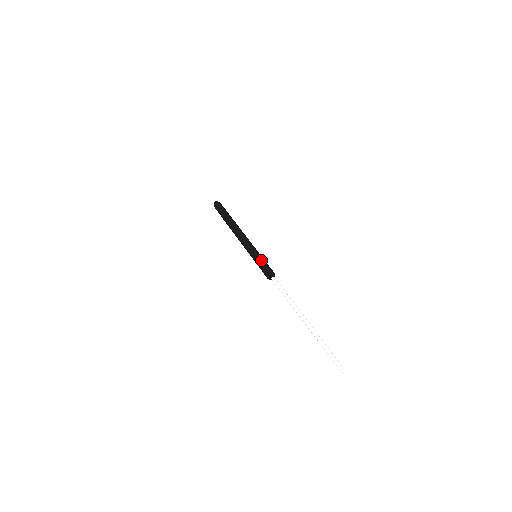
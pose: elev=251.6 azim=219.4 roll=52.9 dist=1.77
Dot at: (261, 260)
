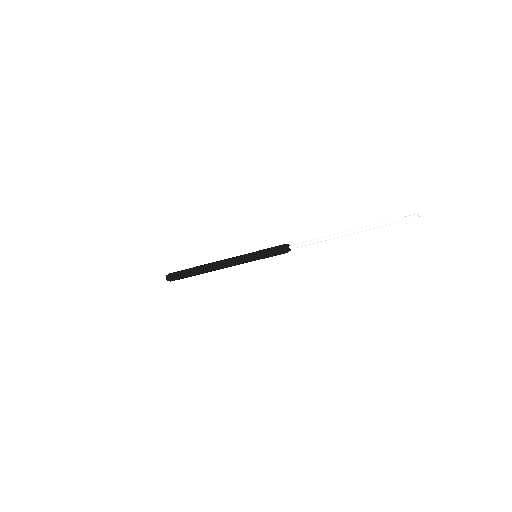
Dot at: (266, 249)
